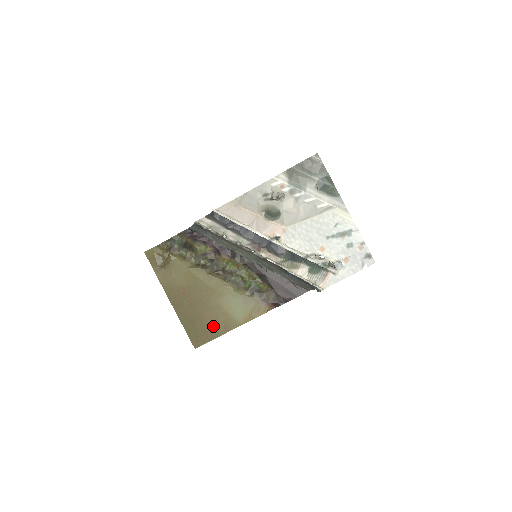
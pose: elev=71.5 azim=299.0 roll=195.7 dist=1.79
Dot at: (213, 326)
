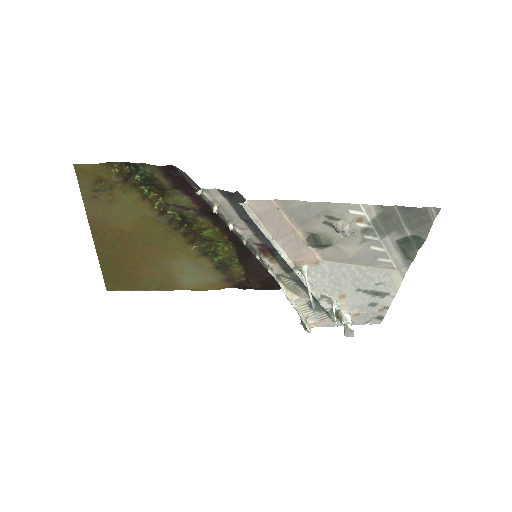
Dot at: (145, 280)
